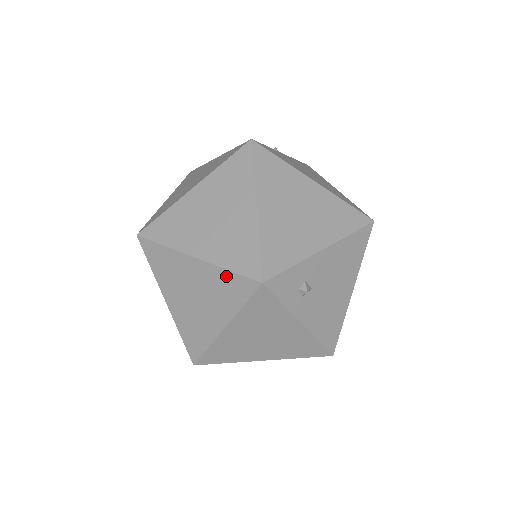
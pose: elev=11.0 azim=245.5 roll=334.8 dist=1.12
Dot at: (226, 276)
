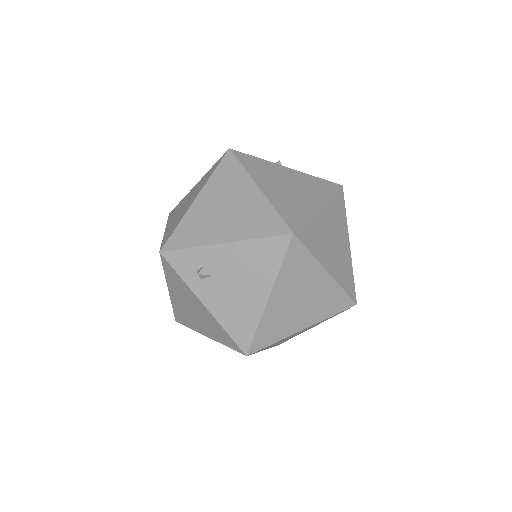
Dot at: occluded
